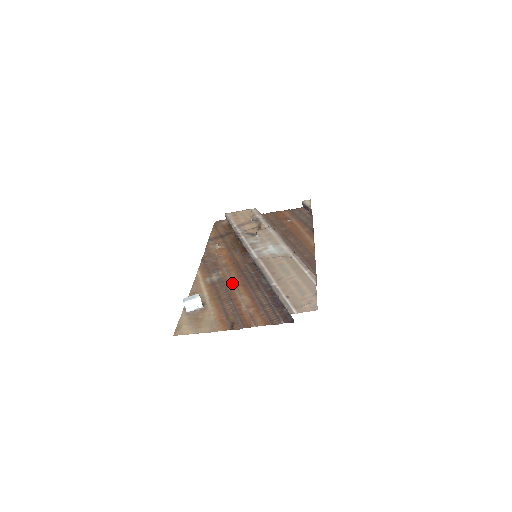
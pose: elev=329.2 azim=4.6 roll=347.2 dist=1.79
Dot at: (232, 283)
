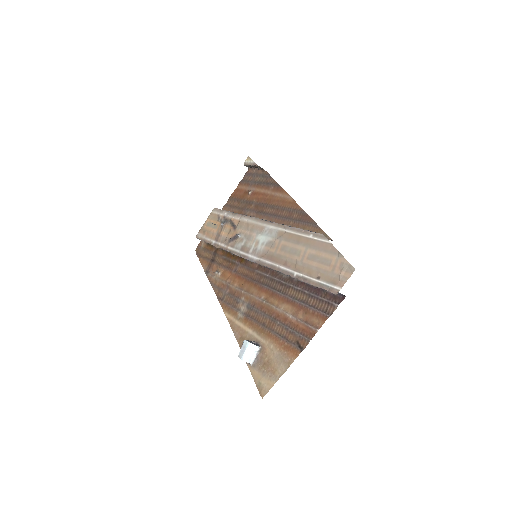
Dot at: (261, 301)
